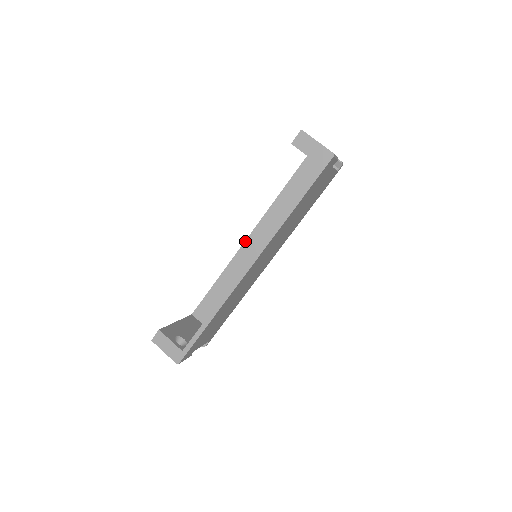
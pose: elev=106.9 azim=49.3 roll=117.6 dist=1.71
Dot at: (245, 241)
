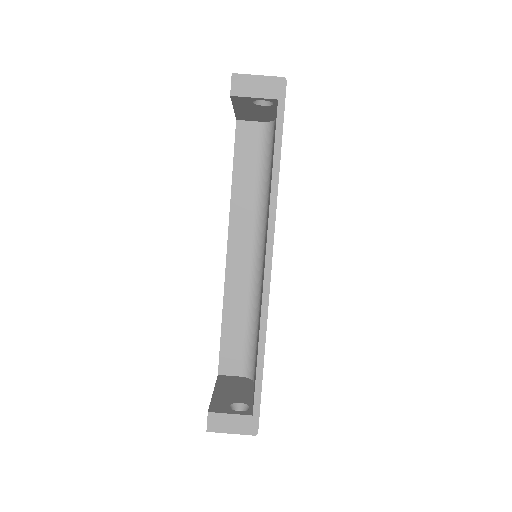
Dot at: (227, 253)
